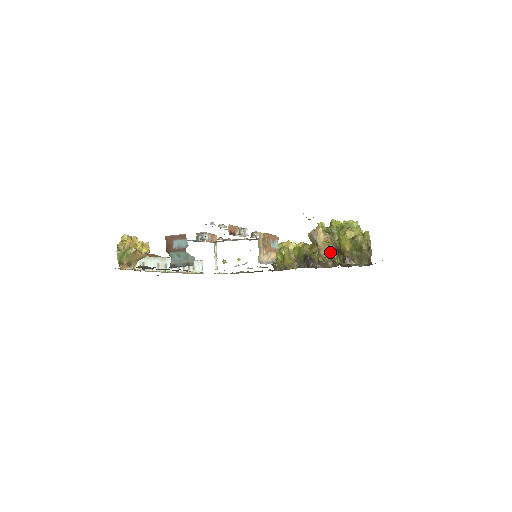
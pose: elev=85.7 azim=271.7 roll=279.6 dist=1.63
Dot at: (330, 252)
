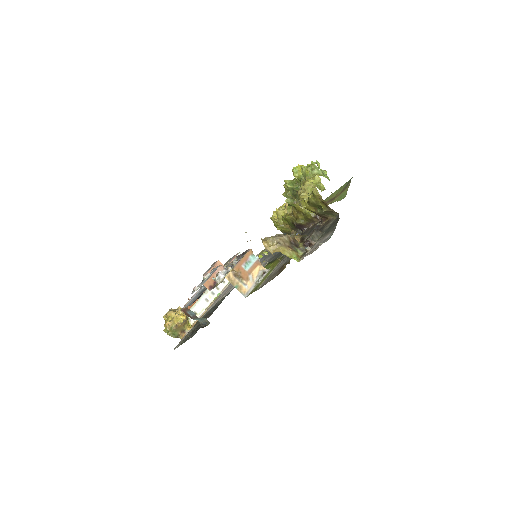
Dot at: occluded
